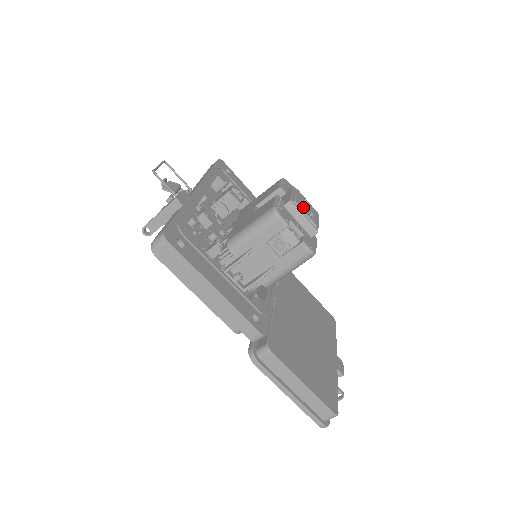
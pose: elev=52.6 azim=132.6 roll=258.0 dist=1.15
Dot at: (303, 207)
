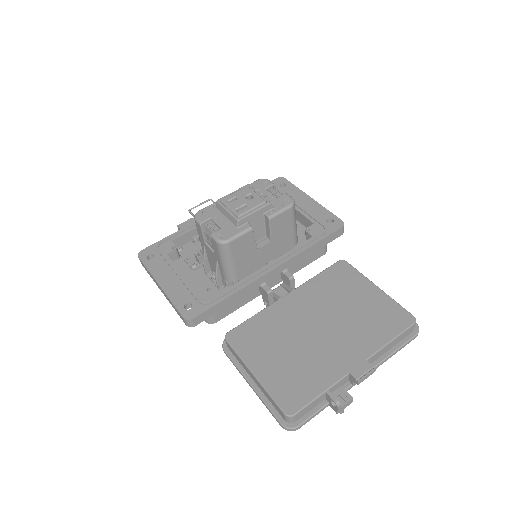
Dot at: (232, 202)
